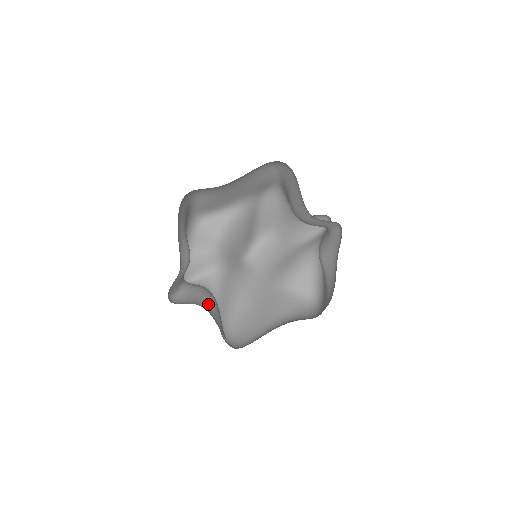
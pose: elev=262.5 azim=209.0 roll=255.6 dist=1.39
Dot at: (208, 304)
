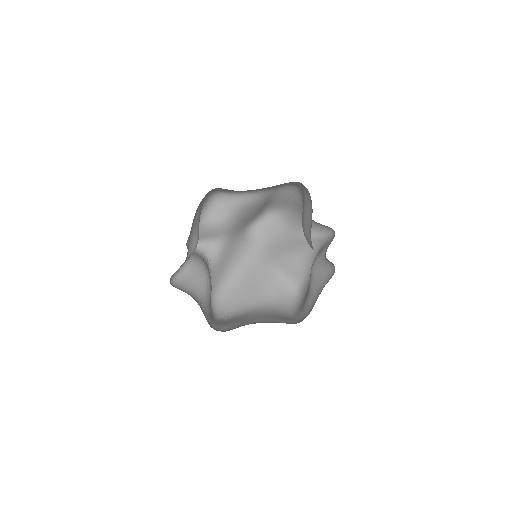
Dot at: (202, 292)
